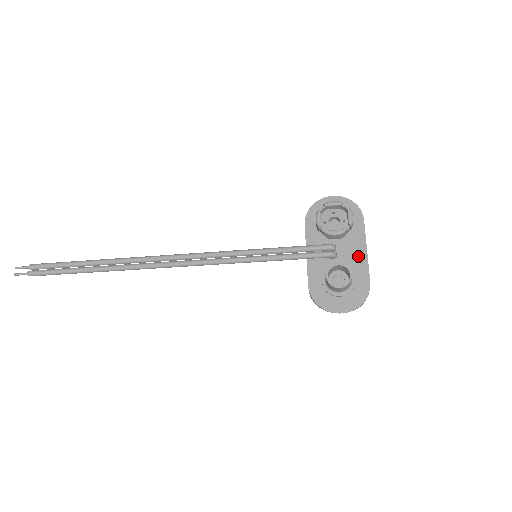
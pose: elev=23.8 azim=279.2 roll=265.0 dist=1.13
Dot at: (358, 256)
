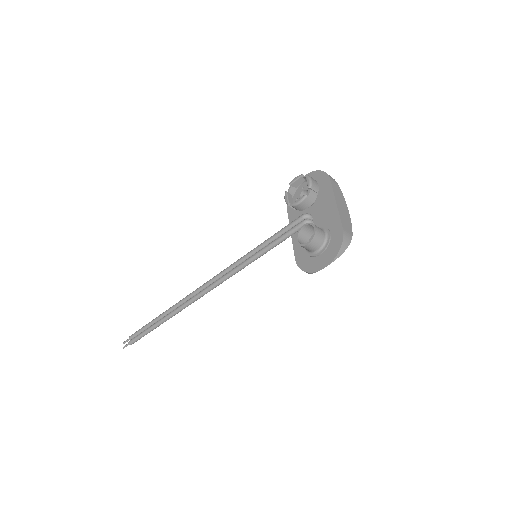
Dot at: (330, 212)
